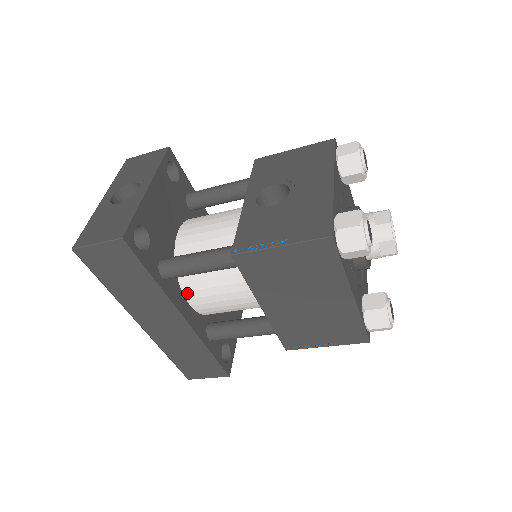
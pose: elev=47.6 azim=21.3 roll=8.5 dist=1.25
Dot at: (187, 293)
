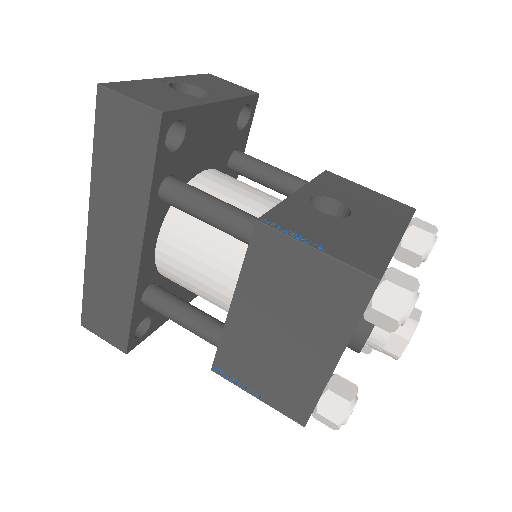
Dot at: (165, 232)
